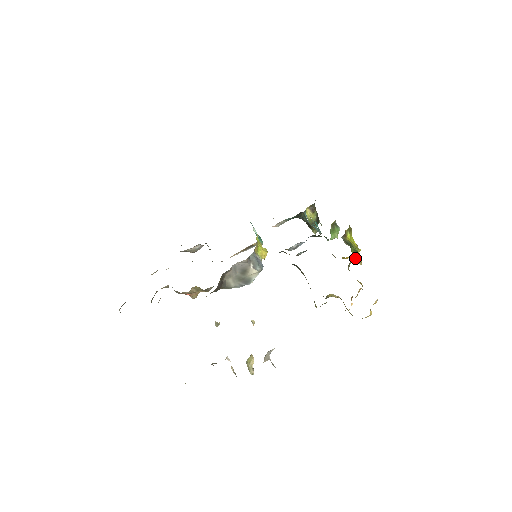
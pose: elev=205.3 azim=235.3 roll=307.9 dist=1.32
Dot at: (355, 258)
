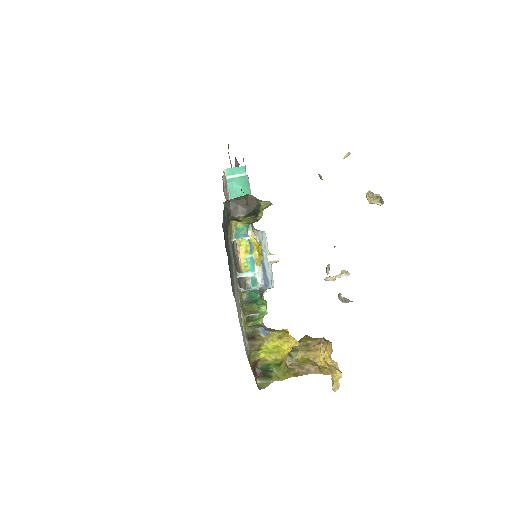
Dot at: (287, 353)
